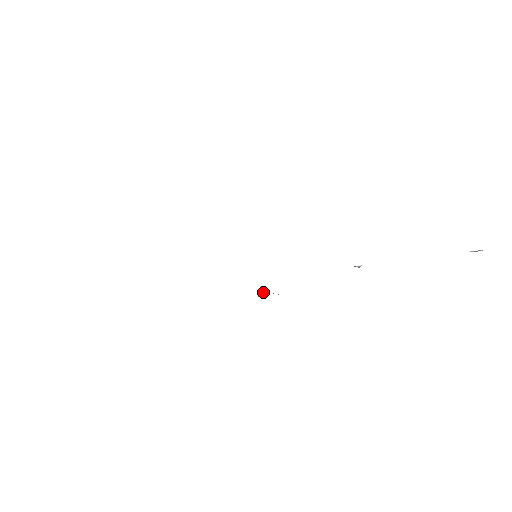
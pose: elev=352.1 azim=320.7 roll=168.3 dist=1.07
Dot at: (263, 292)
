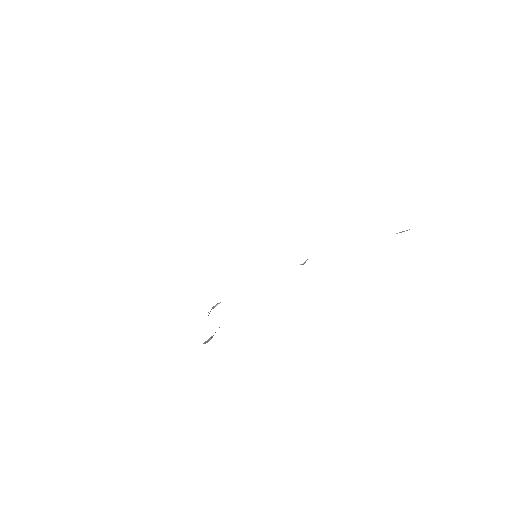
Dot at: (216, 304)
